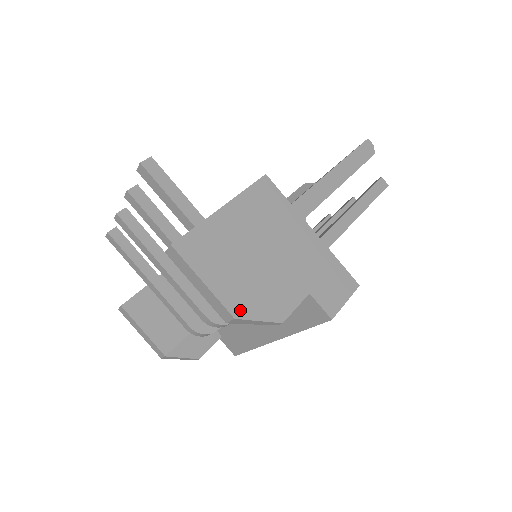
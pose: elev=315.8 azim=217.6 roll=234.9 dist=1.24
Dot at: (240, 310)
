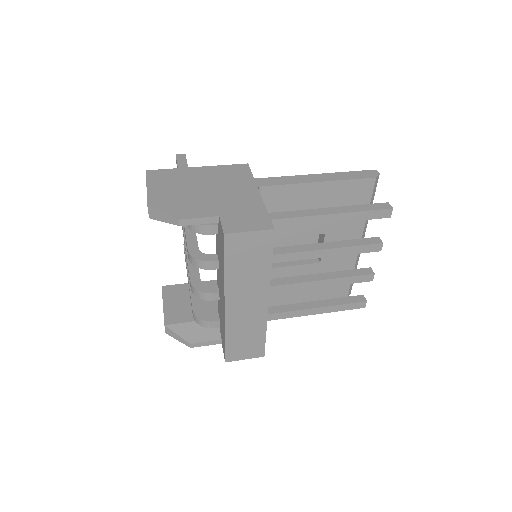
Dot at: (156, 204)
